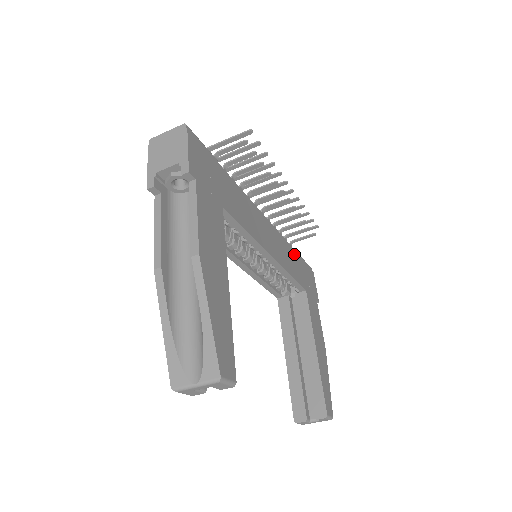
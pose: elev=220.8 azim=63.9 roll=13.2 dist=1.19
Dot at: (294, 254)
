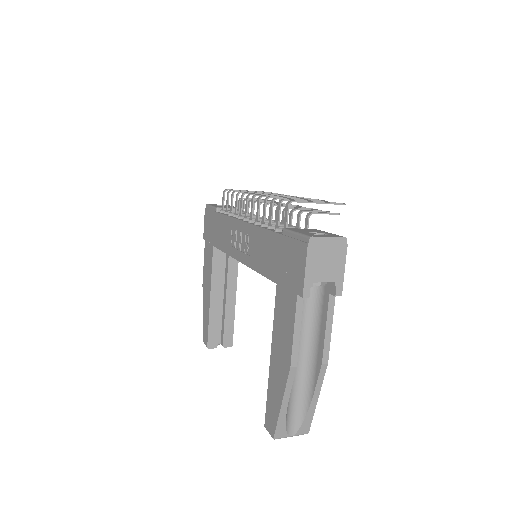
Dot at: occluded
